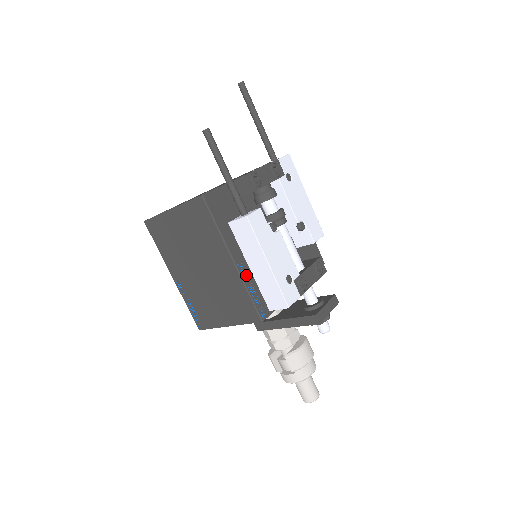
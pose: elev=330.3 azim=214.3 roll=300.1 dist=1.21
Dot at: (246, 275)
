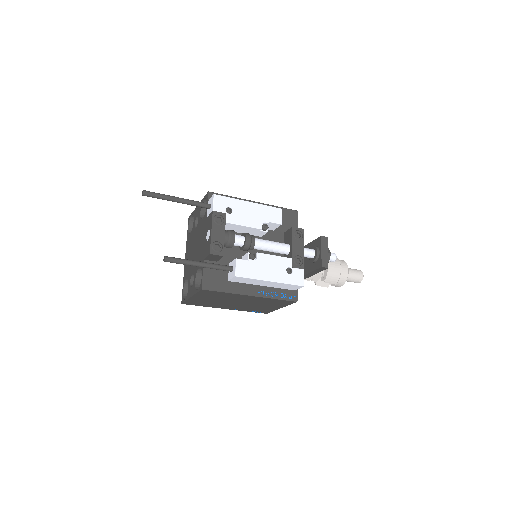
Dot at: (265, 292)
